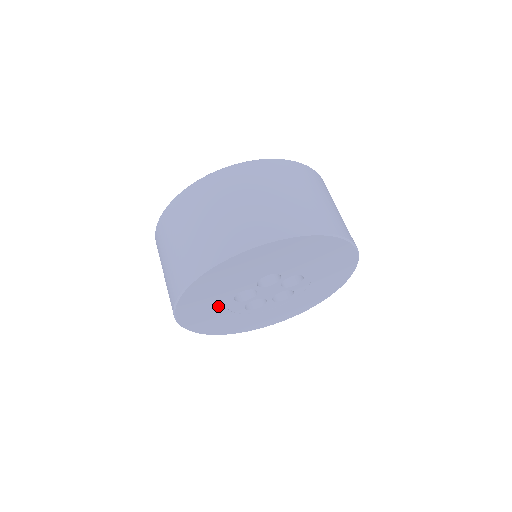
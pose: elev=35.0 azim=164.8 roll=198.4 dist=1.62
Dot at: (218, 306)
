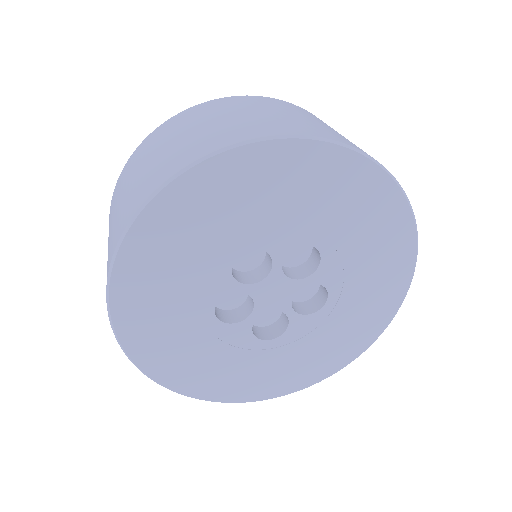
Dot at: (207, 251)
